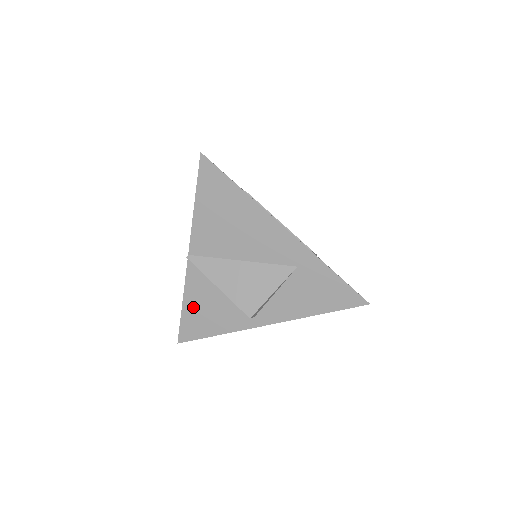
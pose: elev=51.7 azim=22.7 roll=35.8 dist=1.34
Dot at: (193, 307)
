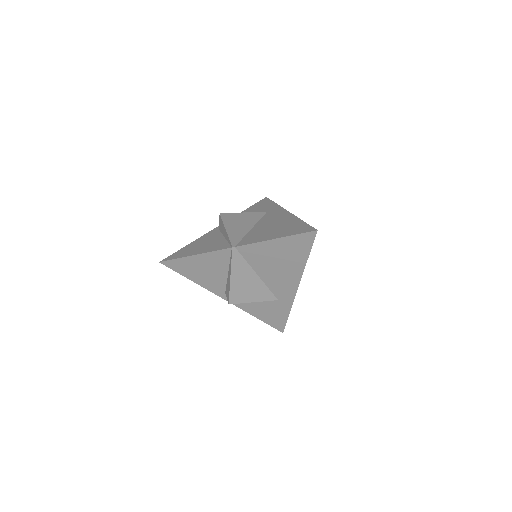
Dot at: (198, 262)
